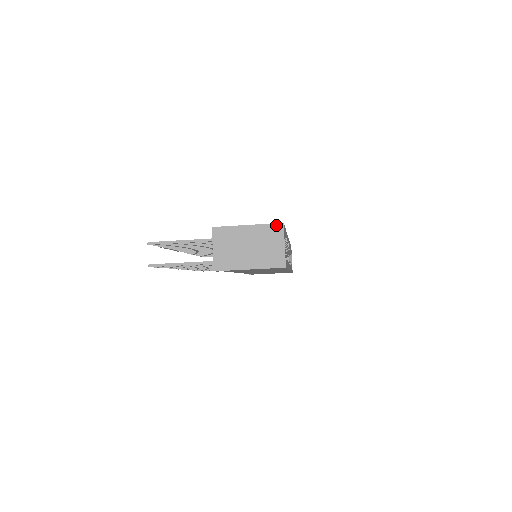
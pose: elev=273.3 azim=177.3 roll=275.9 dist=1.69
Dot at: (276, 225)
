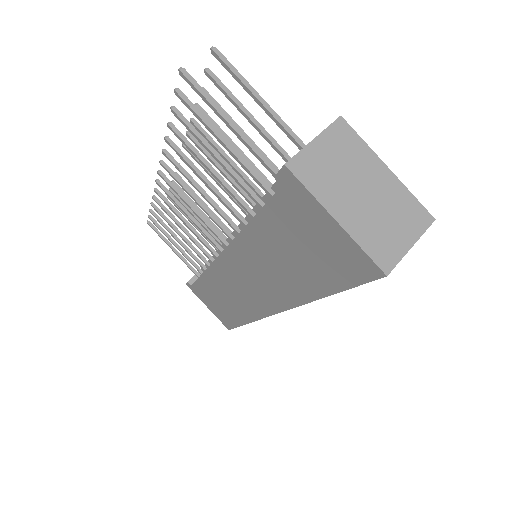
Dot at: (424, 211)
